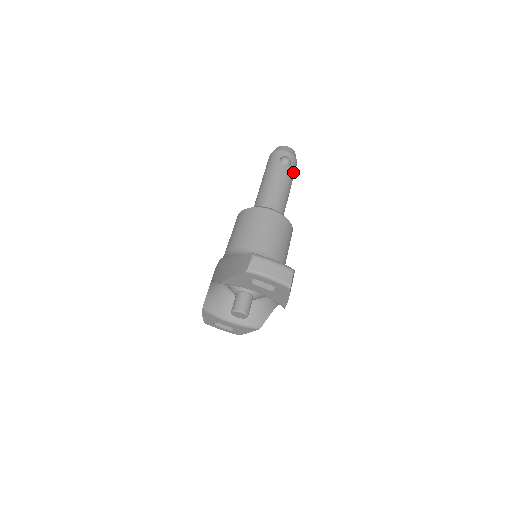
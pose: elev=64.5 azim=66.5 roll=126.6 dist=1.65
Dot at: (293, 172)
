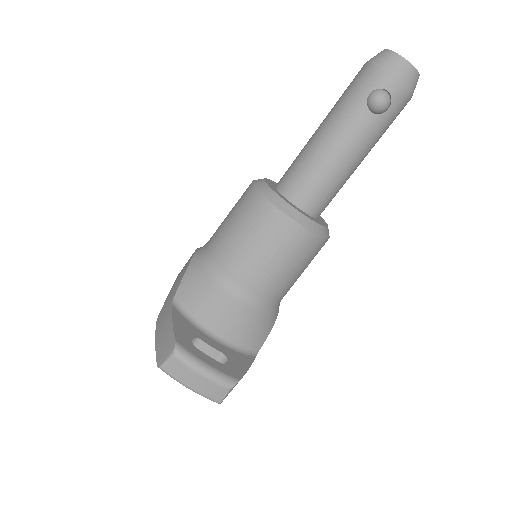
Dot at: (388, 122)
